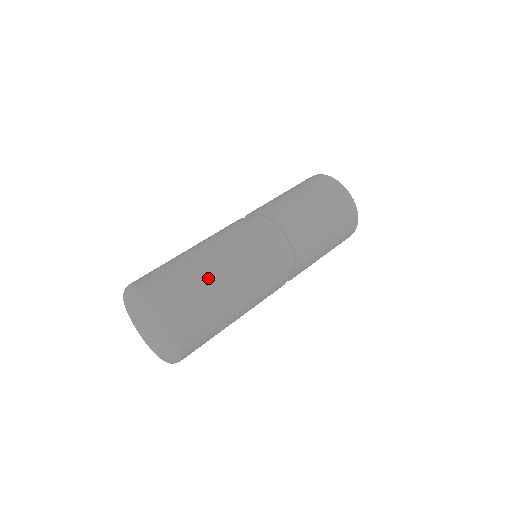
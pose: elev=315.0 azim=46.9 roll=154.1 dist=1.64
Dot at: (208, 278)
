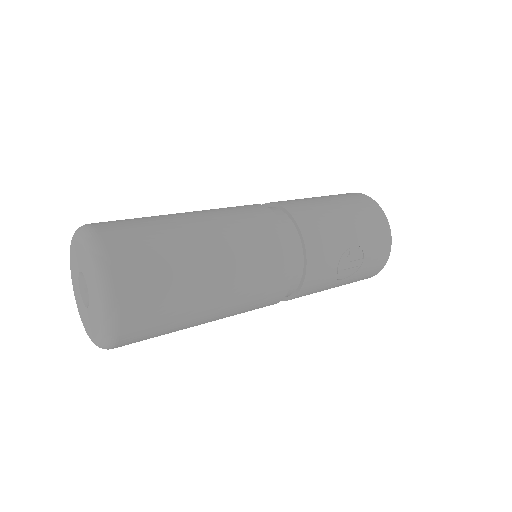
Dot at: occluded
